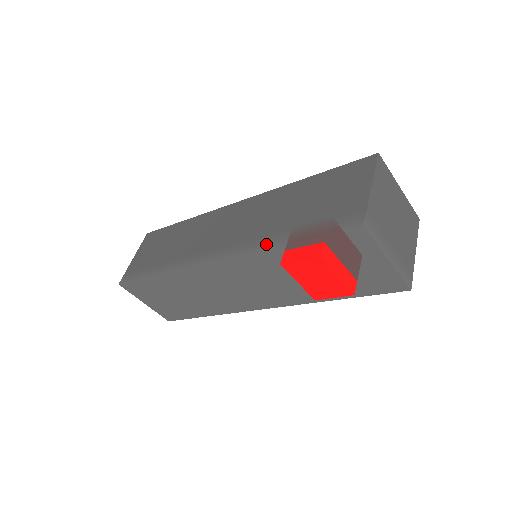
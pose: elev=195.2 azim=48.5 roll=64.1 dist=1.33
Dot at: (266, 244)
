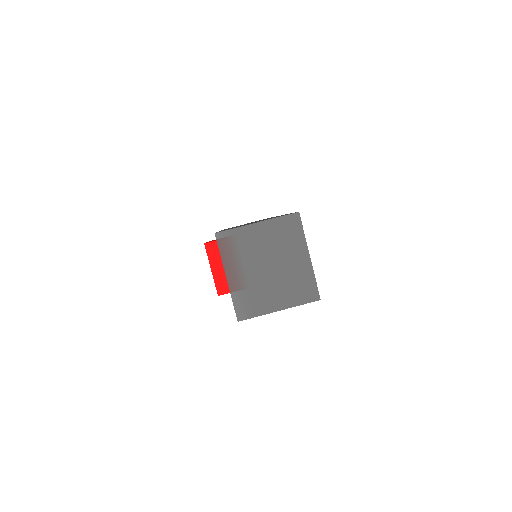
Dot at: occluded
